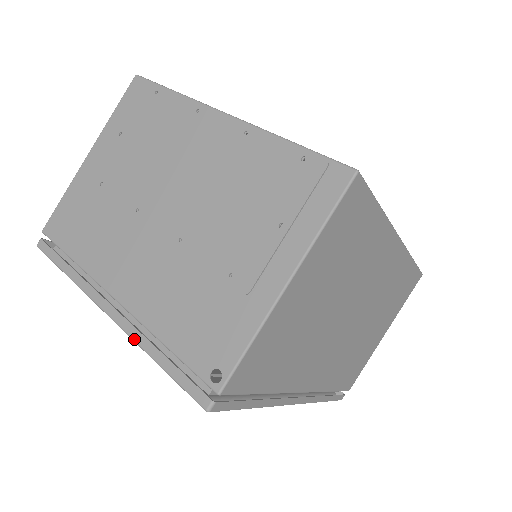
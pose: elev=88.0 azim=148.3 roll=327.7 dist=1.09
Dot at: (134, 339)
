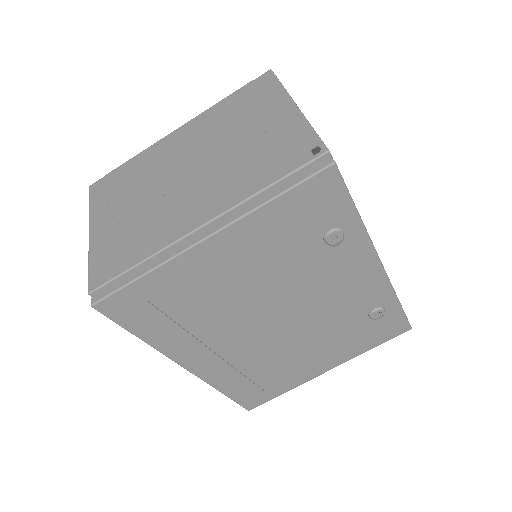
Dot at: (244, 214)
